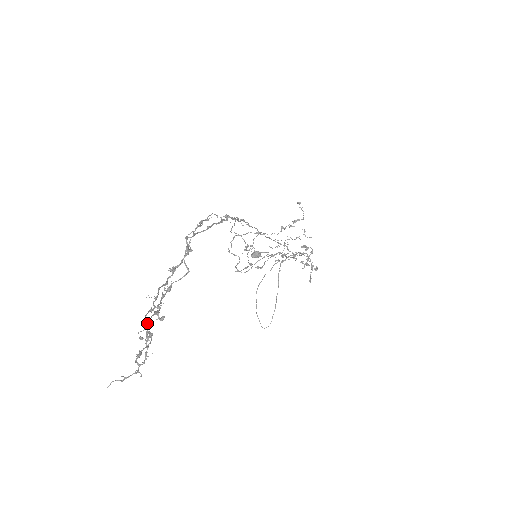
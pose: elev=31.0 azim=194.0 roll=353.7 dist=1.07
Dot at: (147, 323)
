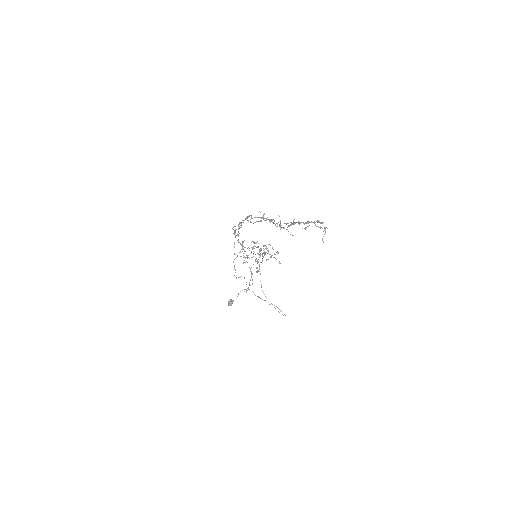
Dot at: occluded
